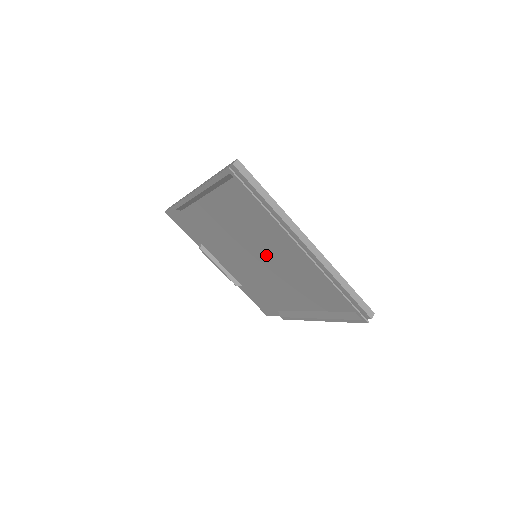
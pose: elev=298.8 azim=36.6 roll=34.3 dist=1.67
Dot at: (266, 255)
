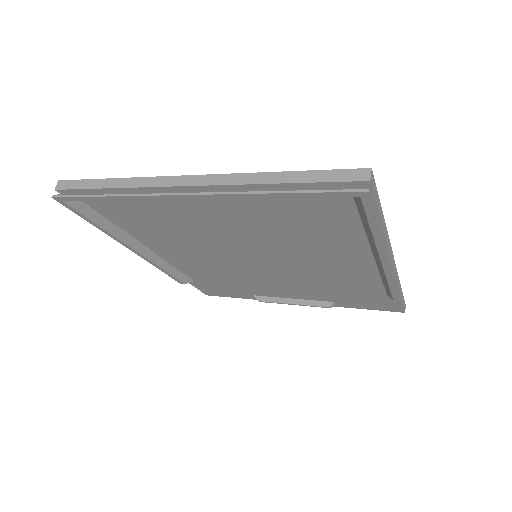
Dot at: (241, 244)
